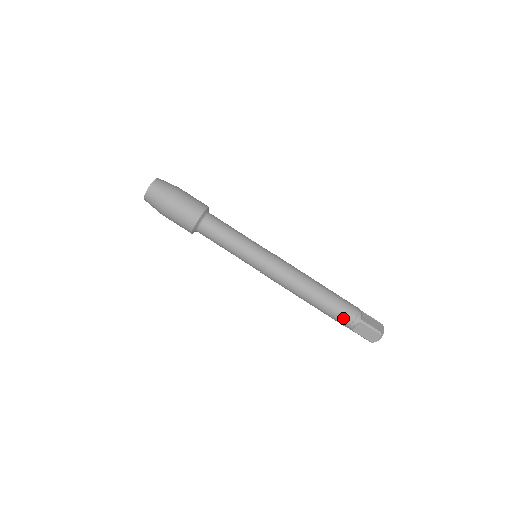
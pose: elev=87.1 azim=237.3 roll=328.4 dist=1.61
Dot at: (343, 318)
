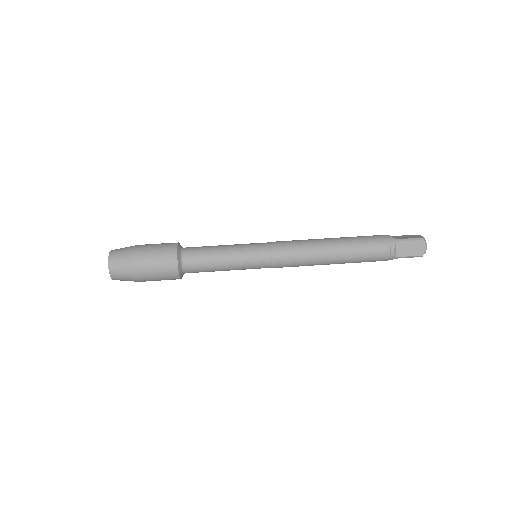
Dot at: (379, 250)
